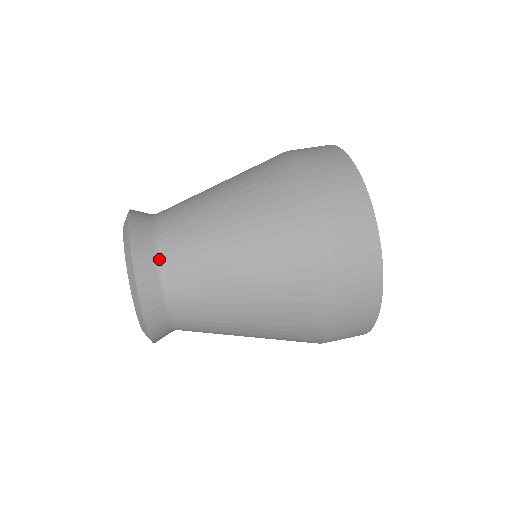
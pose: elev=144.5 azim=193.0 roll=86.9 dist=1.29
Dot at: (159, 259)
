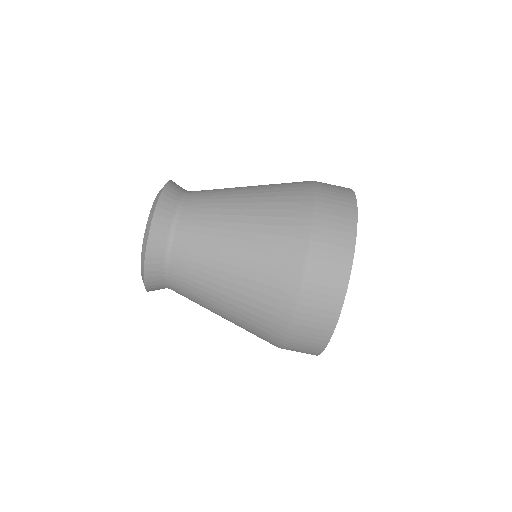
Dot at: (167, 257)
